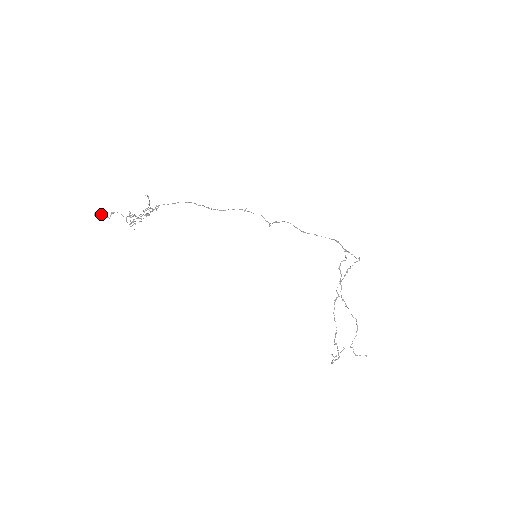
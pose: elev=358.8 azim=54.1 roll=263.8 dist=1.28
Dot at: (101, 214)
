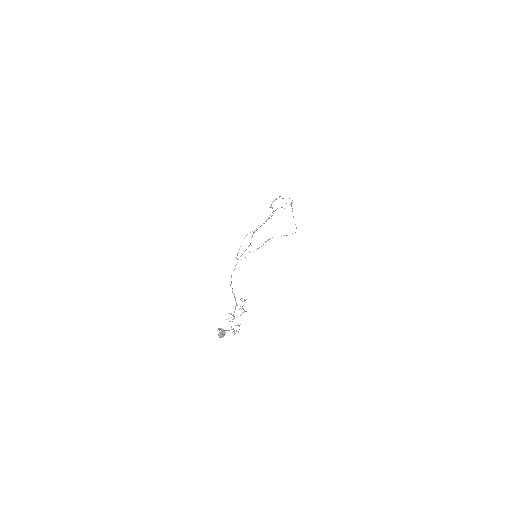
Dot at: occluded
